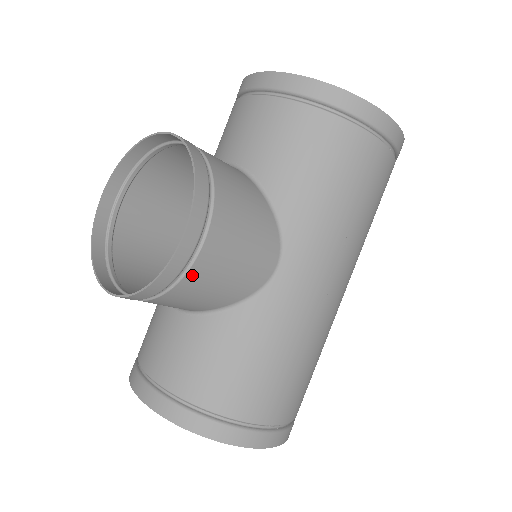
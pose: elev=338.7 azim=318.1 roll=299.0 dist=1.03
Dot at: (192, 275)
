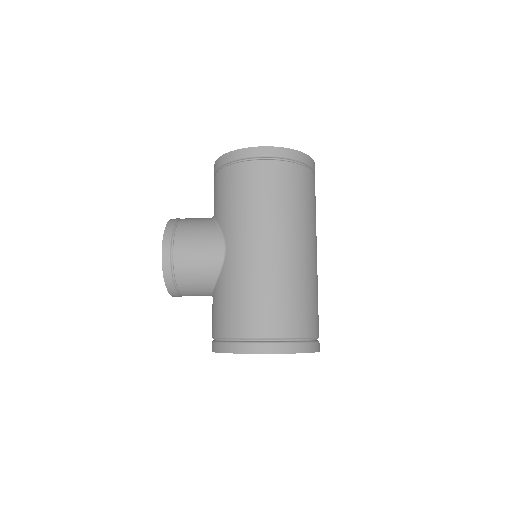
Dot at: (177, 268)
